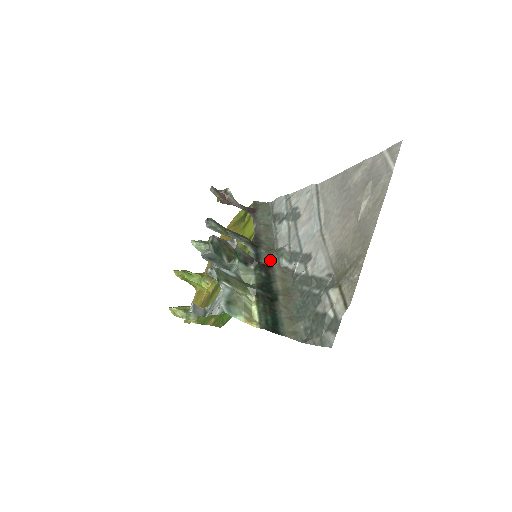
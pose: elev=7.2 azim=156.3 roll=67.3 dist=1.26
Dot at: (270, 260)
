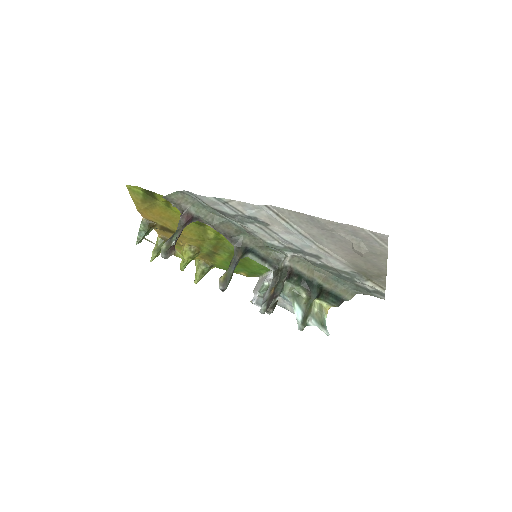
Dot at: (268, 251)
